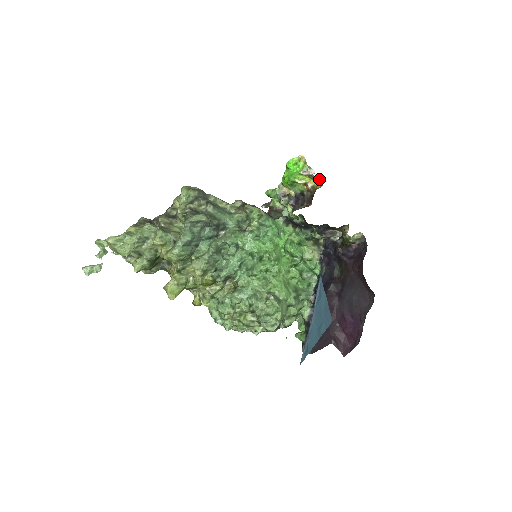
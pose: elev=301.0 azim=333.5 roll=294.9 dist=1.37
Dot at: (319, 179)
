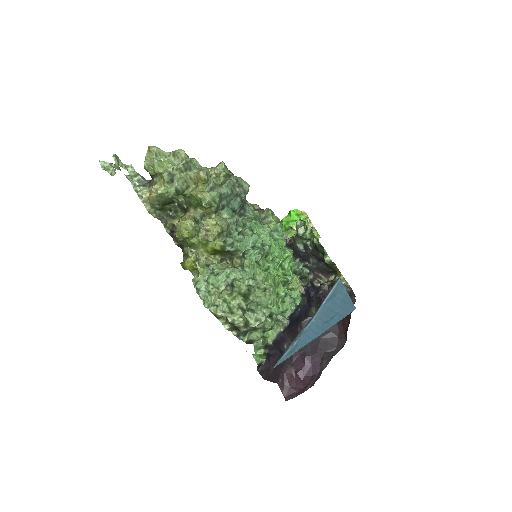
Dot at: occluded
